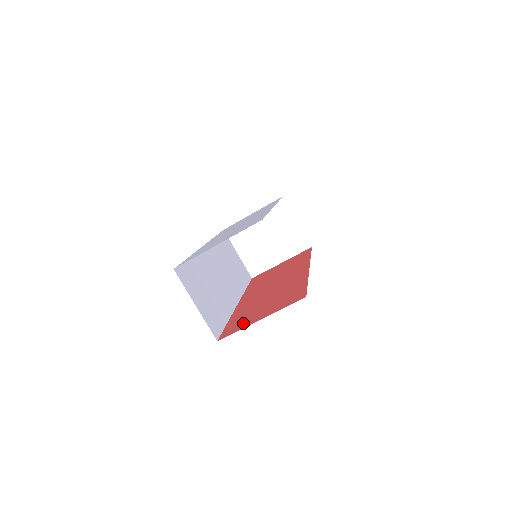
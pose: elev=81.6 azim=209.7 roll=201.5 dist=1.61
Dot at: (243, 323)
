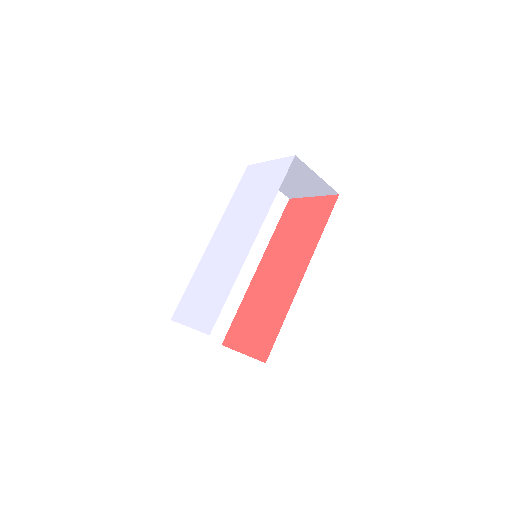
Dot at: (237, 338)
